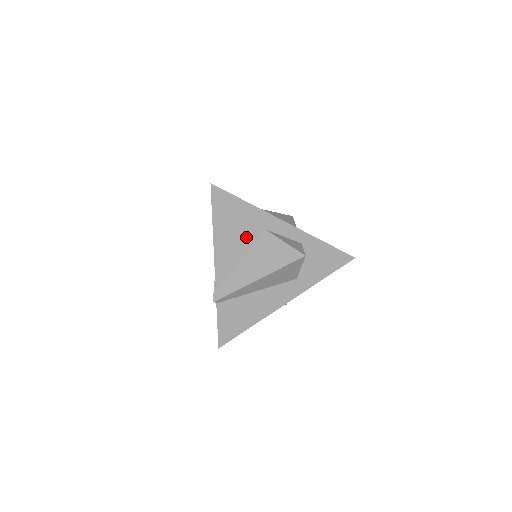
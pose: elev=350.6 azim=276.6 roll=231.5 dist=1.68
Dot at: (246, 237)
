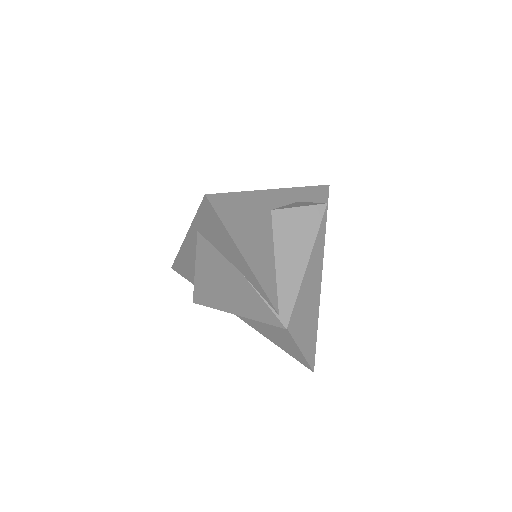
Dot at: (264, 232)
